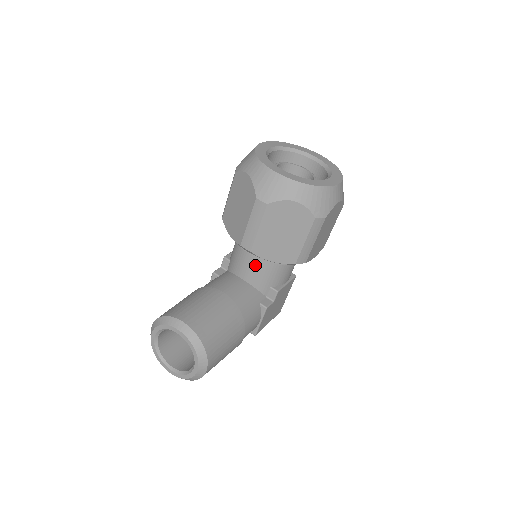
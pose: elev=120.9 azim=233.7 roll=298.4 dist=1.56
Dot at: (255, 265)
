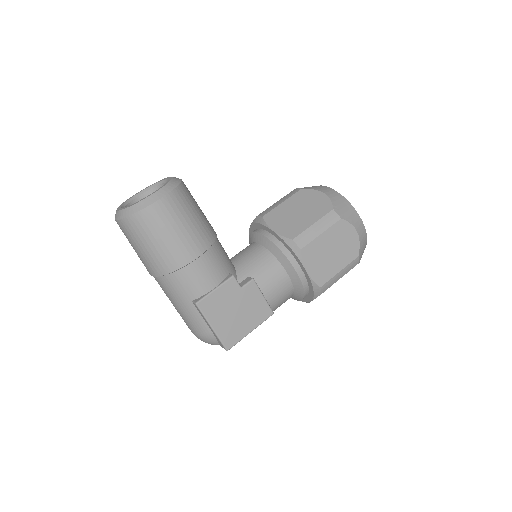
Dot at: (252, 250)
